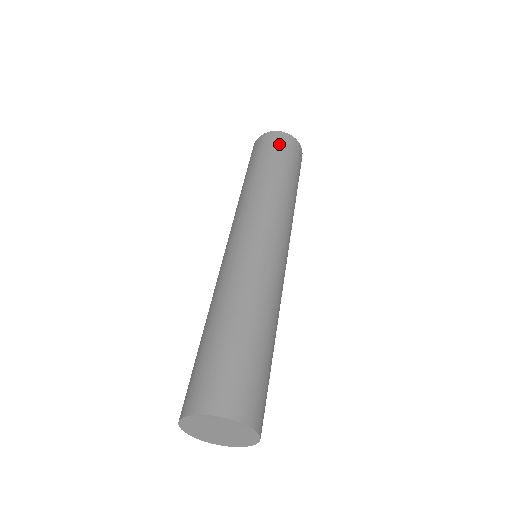
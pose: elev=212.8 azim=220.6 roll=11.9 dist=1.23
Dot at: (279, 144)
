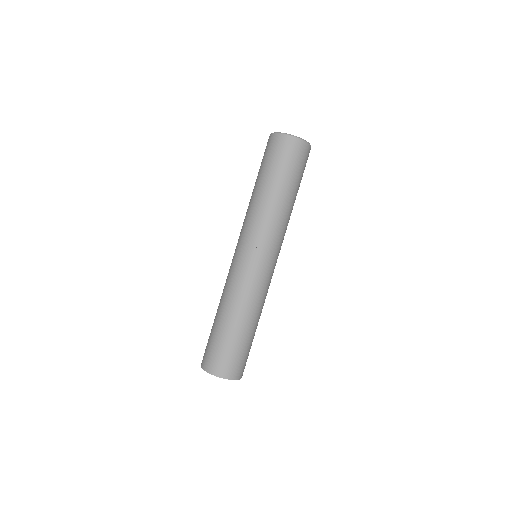
Dot at: (292, 156)
